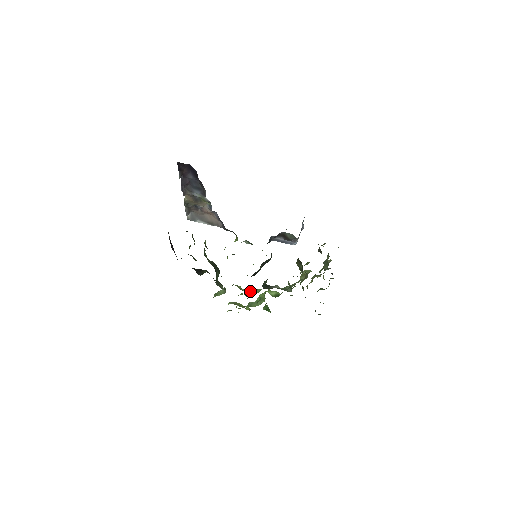
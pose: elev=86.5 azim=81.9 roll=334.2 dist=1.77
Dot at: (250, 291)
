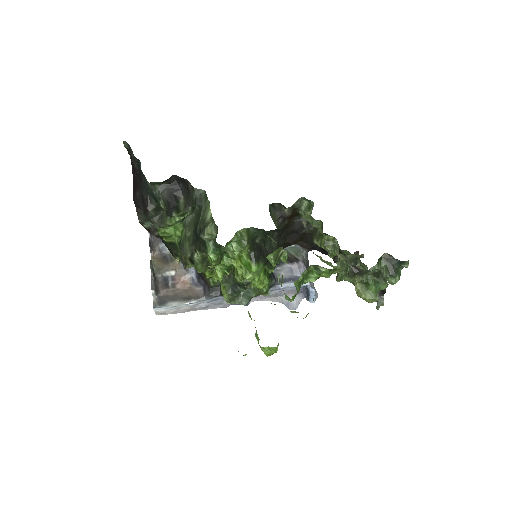
Dot at: occluded
